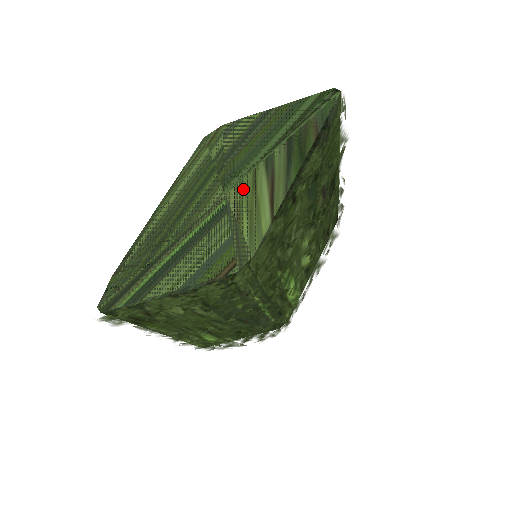
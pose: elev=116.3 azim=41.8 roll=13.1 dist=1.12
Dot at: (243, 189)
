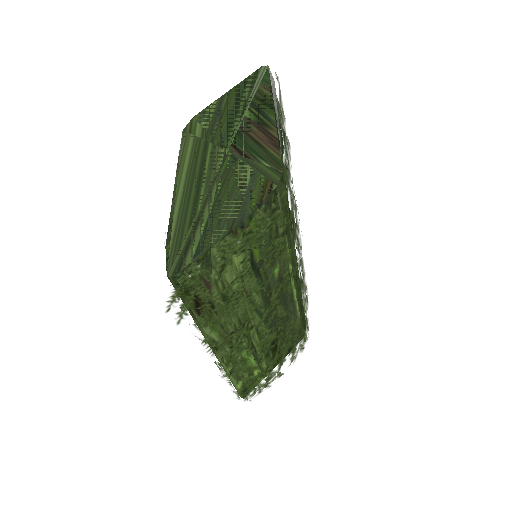
Dot at: (240, 141)
